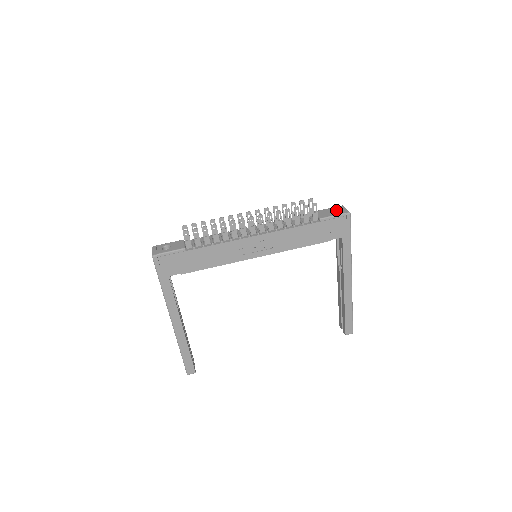
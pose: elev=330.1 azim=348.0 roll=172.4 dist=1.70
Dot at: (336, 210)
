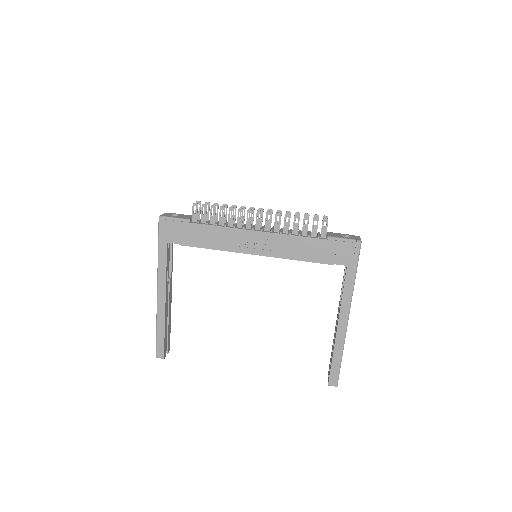
Dot at: (349, 236)
